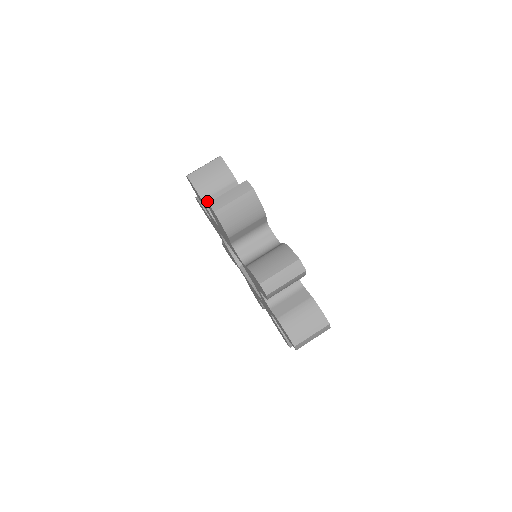
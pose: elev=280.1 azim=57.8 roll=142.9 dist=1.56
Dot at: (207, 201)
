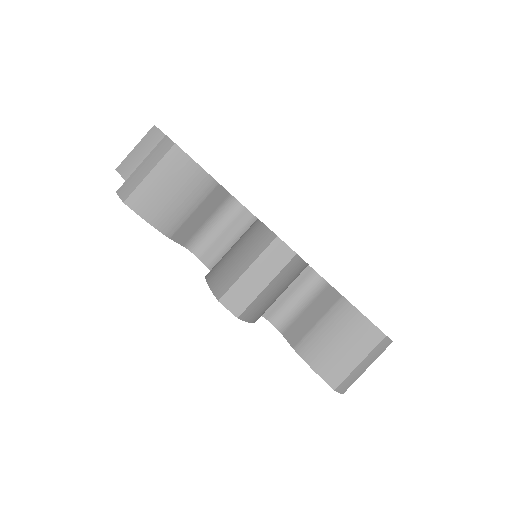
Dot at: occluded
